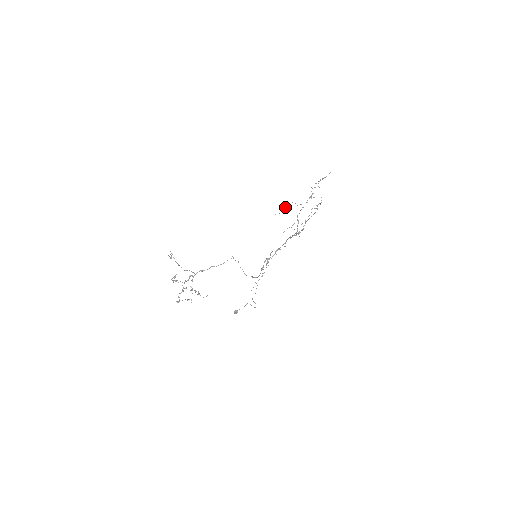
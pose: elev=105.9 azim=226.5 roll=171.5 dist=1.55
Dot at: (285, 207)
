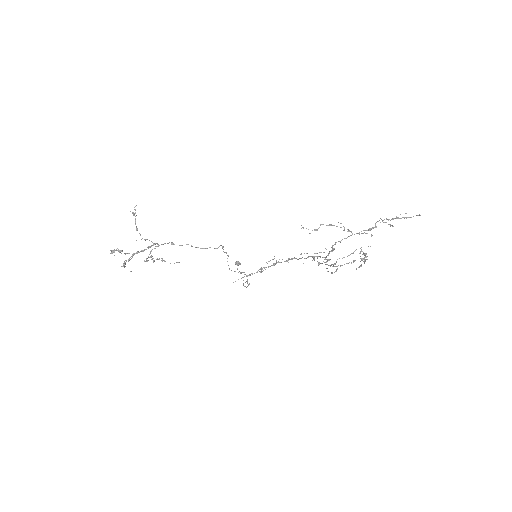
Dot at: occluded
